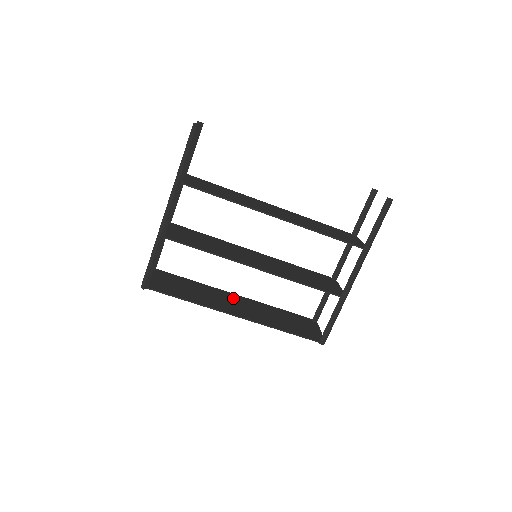
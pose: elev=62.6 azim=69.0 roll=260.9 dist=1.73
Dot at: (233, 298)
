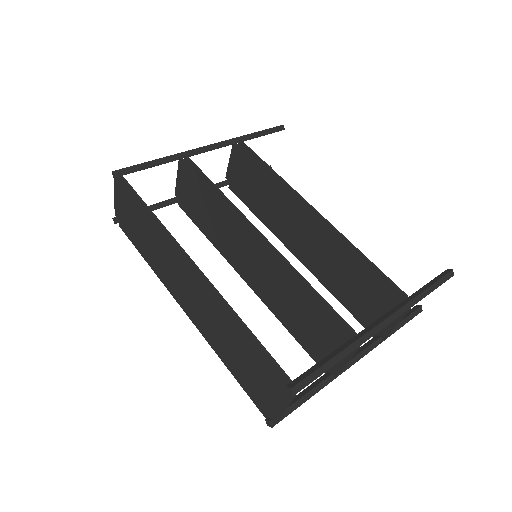
Dot at: (184, 295)
